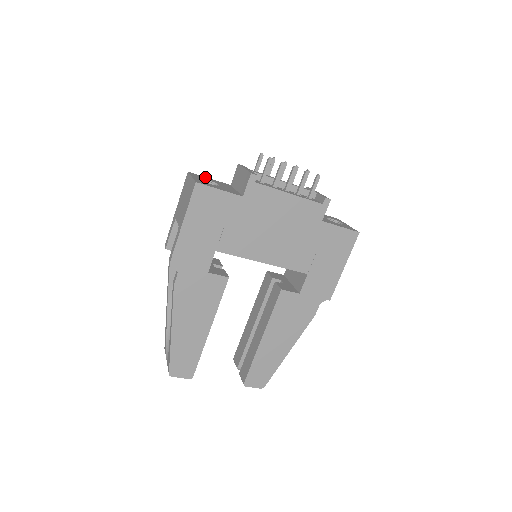
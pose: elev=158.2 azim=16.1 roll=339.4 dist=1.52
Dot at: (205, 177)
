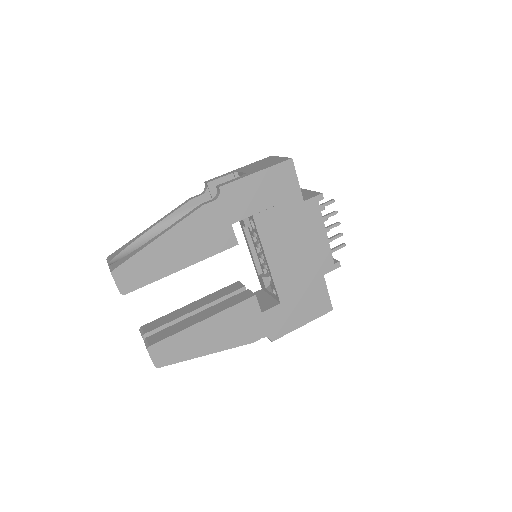
Dot at: occluded
